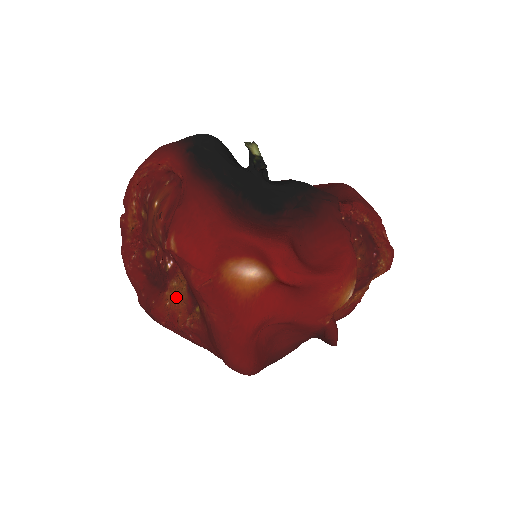
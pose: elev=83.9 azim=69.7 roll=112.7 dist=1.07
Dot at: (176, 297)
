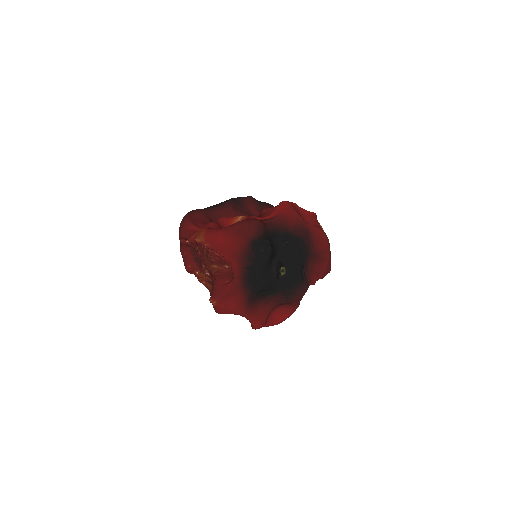
Dot at: (203, 275)
